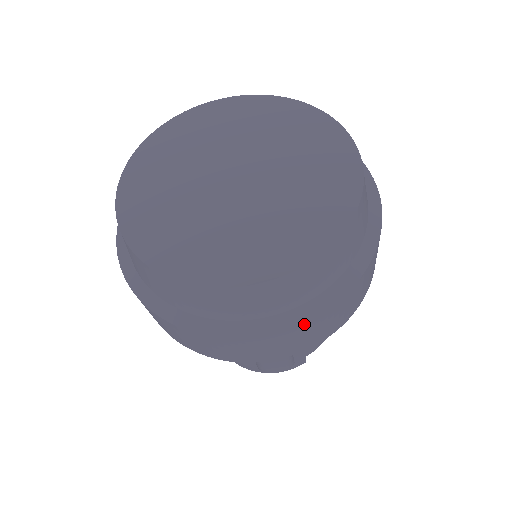
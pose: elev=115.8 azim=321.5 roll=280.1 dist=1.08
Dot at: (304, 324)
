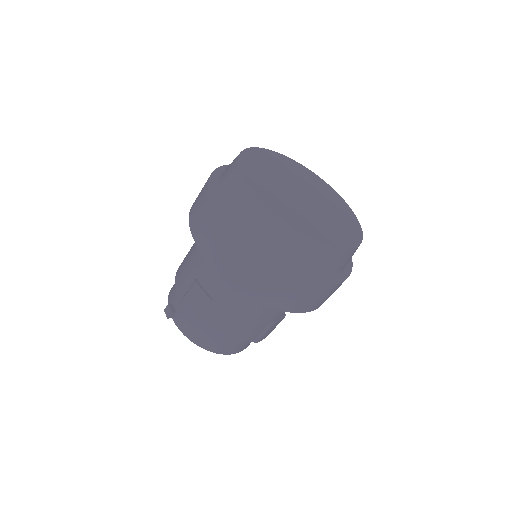
Dot at: occluded
